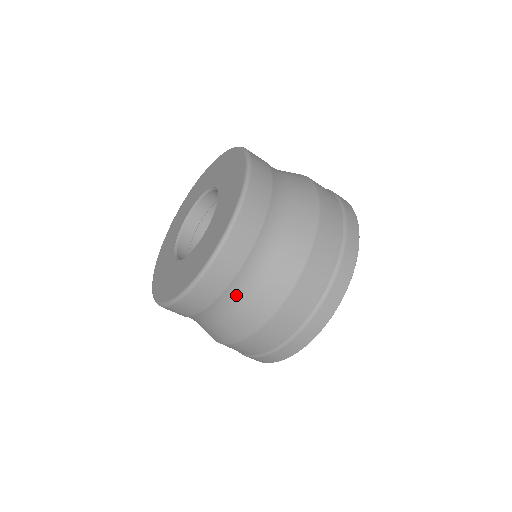
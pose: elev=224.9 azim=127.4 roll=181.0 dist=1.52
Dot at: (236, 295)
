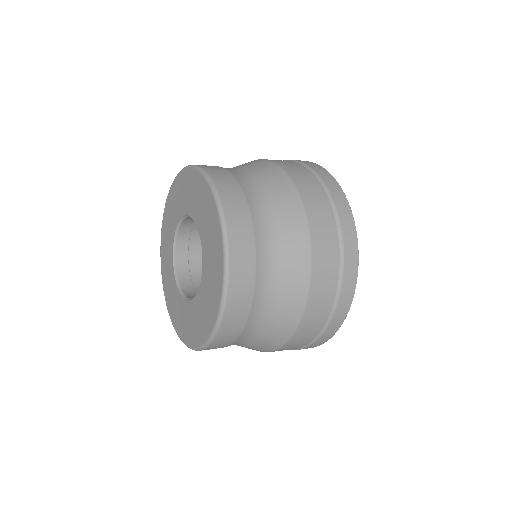
Dot at: occluded
